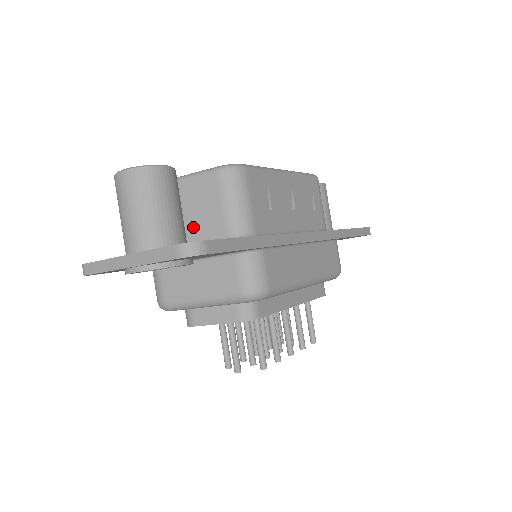
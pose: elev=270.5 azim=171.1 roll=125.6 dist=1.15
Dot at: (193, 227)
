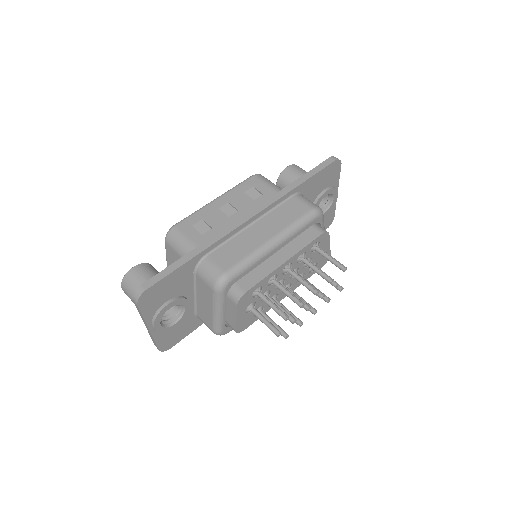
Dot at: occluded
